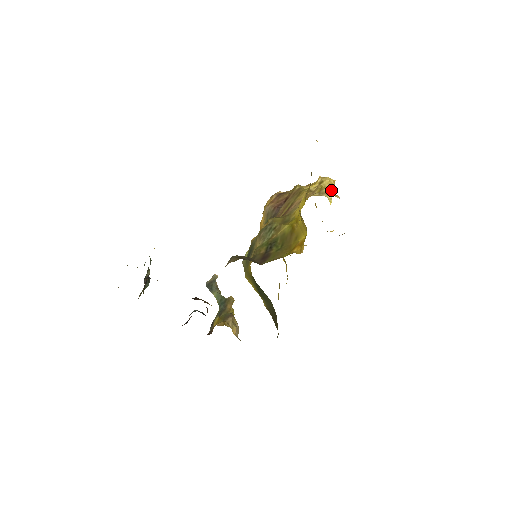
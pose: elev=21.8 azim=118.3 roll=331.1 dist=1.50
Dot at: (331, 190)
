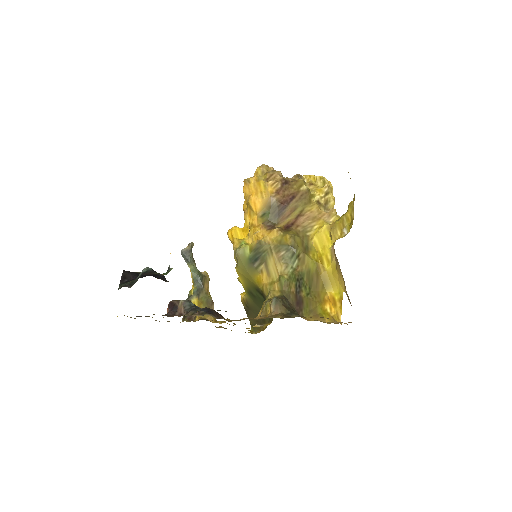
Dot at: occluded
